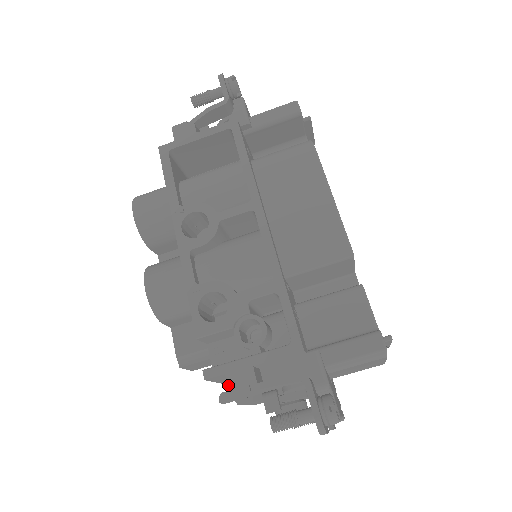
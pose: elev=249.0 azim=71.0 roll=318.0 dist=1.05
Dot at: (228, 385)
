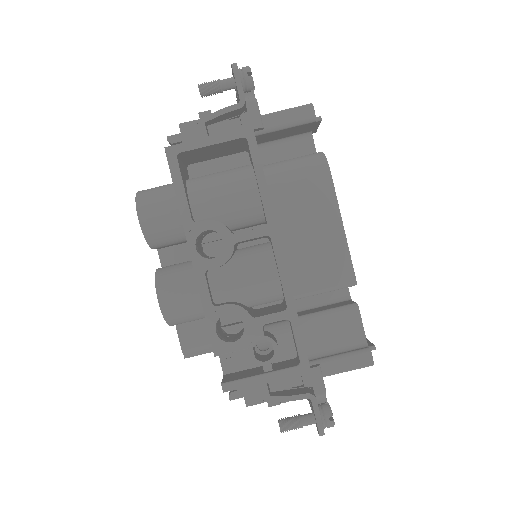
Dot at: (245, 398)
